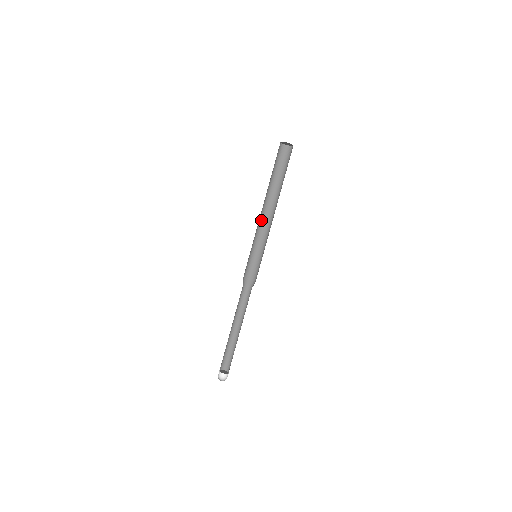
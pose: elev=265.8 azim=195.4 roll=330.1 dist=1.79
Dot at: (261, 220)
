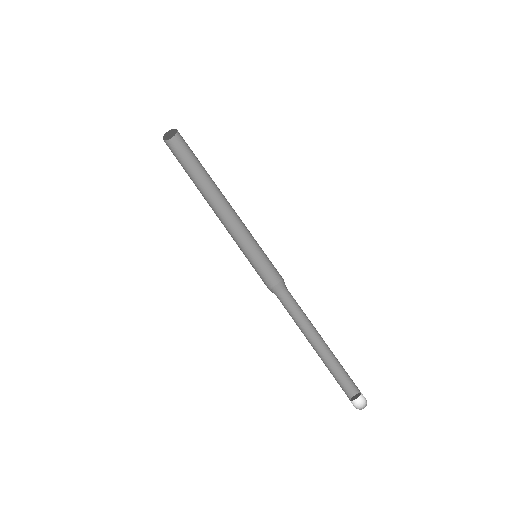
Dot at: (229, 219)
